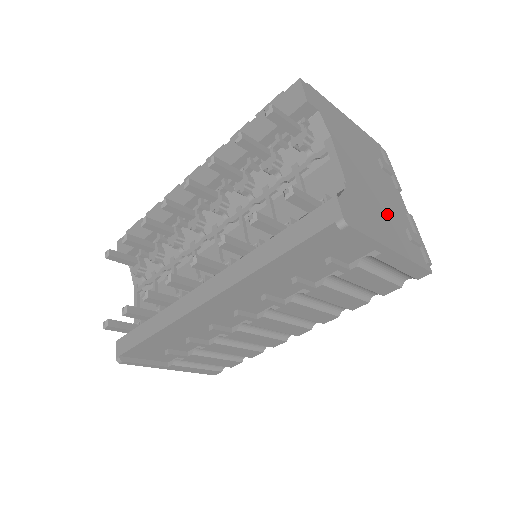
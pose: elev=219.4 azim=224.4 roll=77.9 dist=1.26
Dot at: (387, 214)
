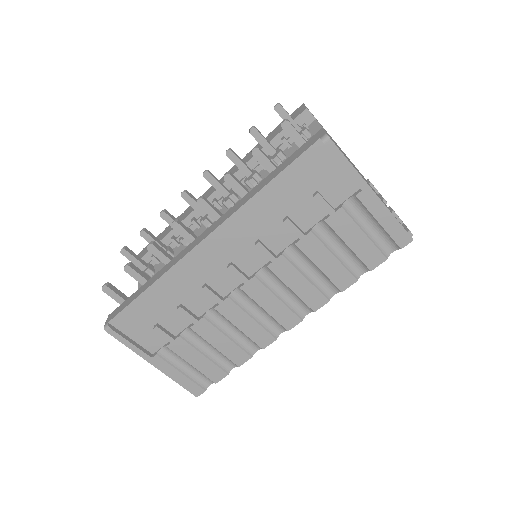
Dot at: (370, 186)
